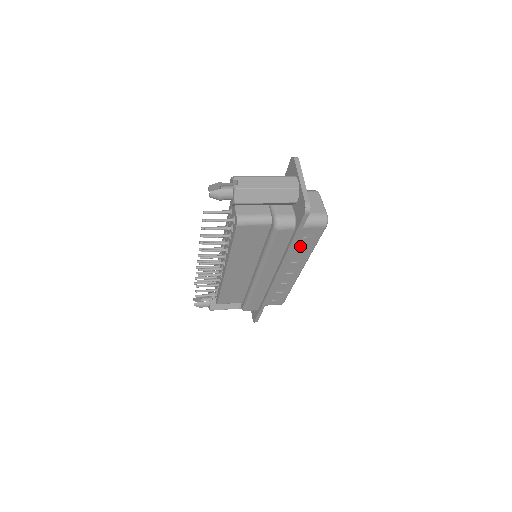
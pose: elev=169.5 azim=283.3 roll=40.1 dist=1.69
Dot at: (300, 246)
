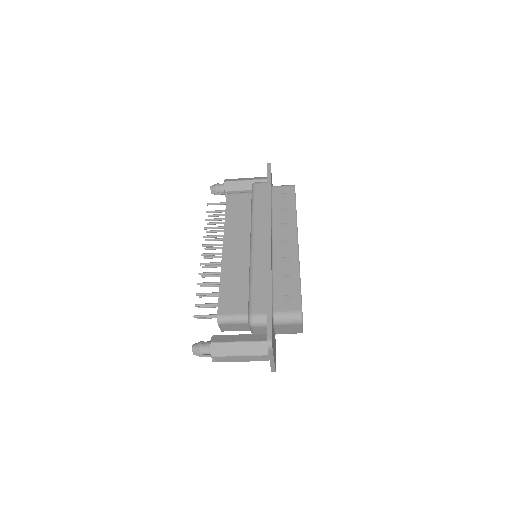
Dot at: (282, 207)
